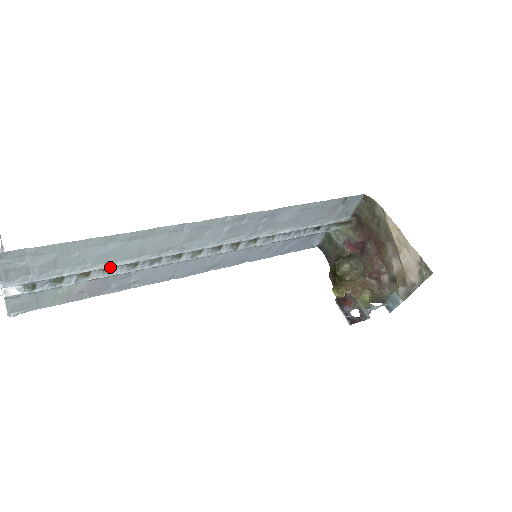
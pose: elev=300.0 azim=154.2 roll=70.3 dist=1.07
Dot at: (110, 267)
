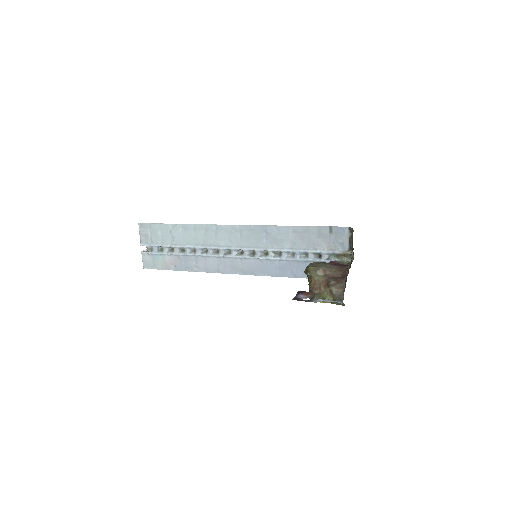
Dot at: (181, 247)
